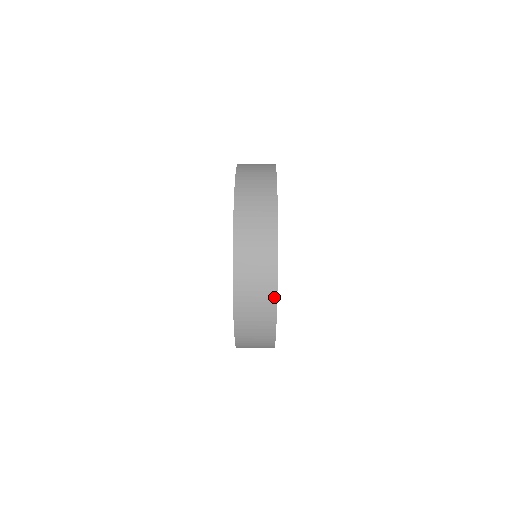
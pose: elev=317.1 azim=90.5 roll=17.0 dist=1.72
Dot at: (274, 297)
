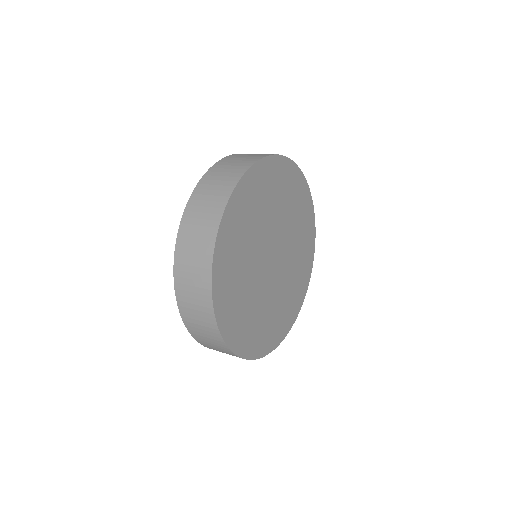
Dot at: (213, 242)
